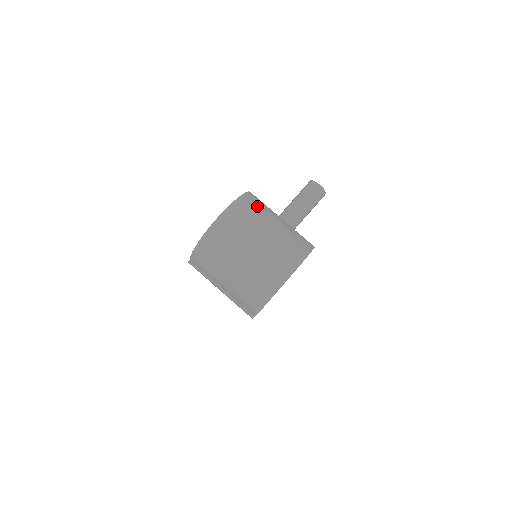
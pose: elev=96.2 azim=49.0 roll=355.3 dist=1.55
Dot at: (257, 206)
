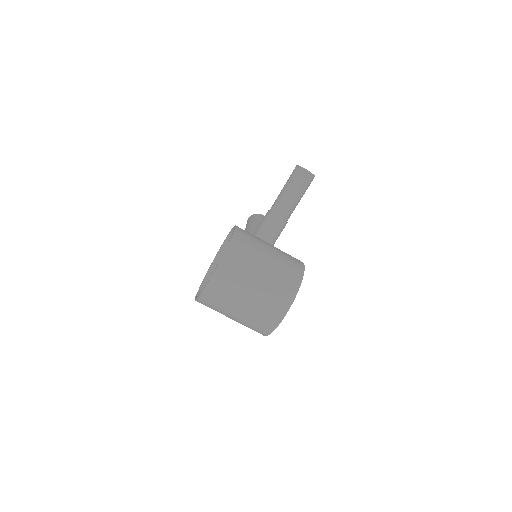
Dot at: (241, 258)
